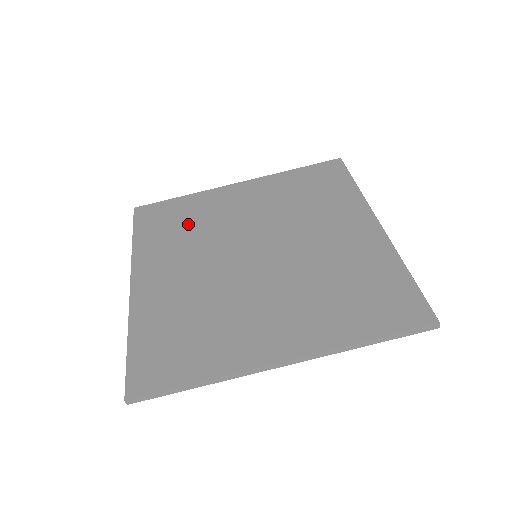
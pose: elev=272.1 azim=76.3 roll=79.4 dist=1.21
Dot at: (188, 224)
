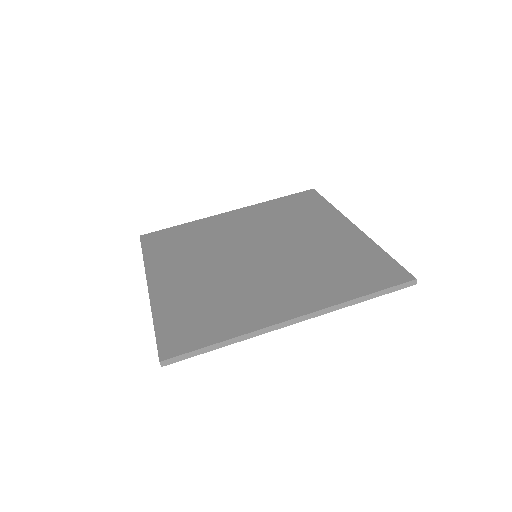
Dot at: (192, 241)
